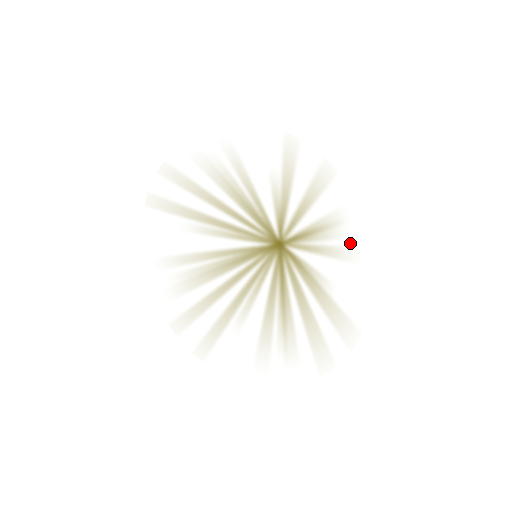
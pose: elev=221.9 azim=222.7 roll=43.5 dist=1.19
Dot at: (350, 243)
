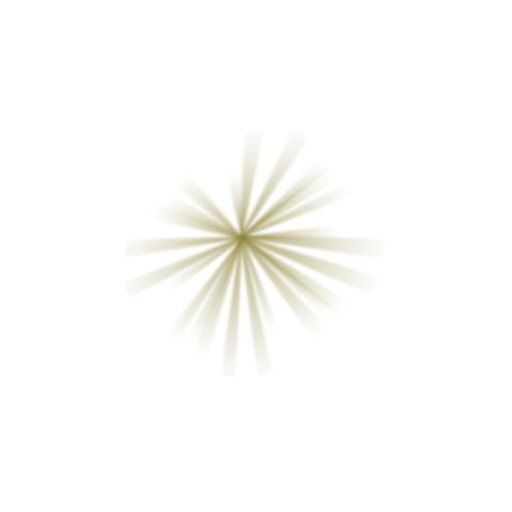
Dot at: (335, 186)
